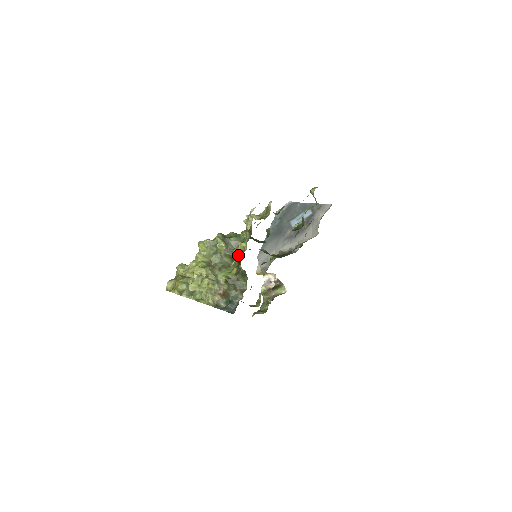
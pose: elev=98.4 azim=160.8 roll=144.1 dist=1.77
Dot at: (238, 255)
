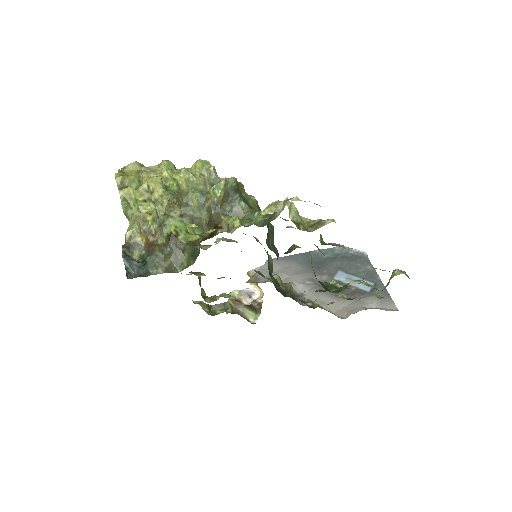
Dot at: (219, 226)
